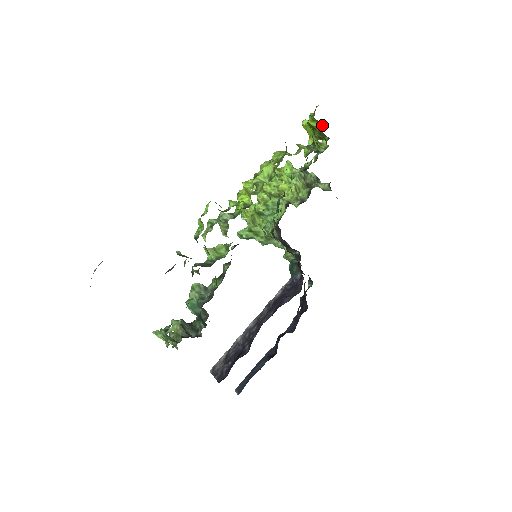
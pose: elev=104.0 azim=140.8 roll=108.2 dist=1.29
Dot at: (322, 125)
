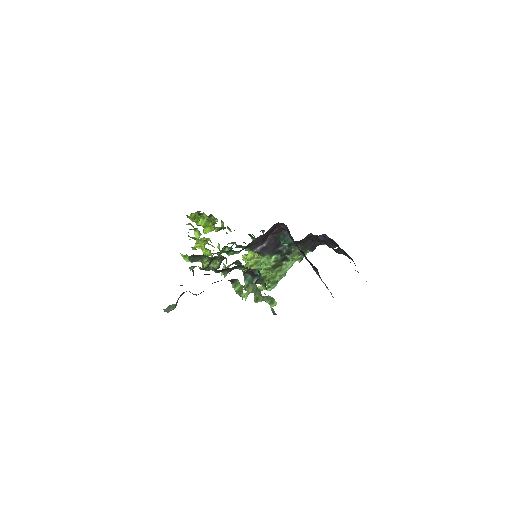
Dot at: occluded
